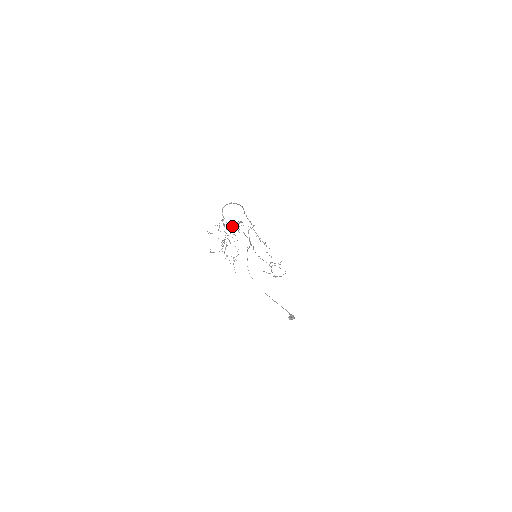
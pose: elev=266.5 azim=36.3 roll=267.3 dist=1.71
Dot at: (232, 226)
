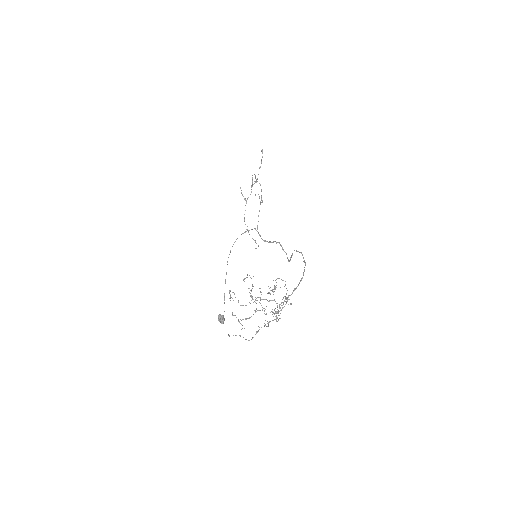
Dot at: occluded
